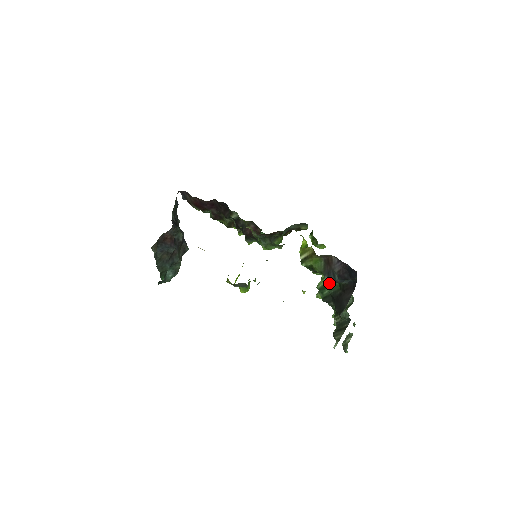
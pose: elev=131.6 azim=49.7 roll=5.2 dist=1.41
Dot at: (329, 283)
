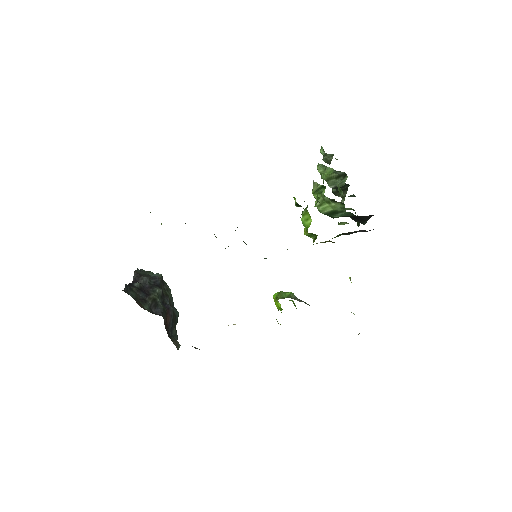
Dot at: occluded
